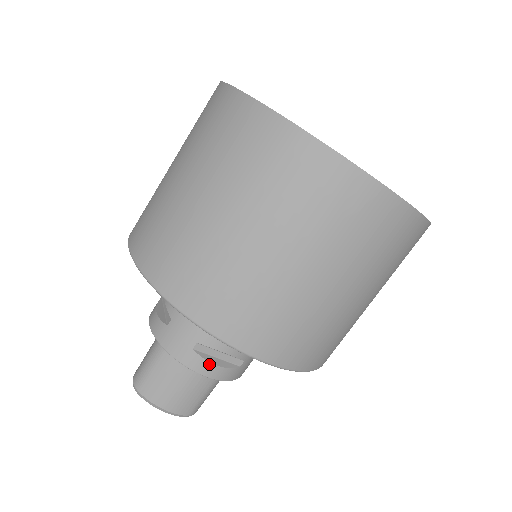
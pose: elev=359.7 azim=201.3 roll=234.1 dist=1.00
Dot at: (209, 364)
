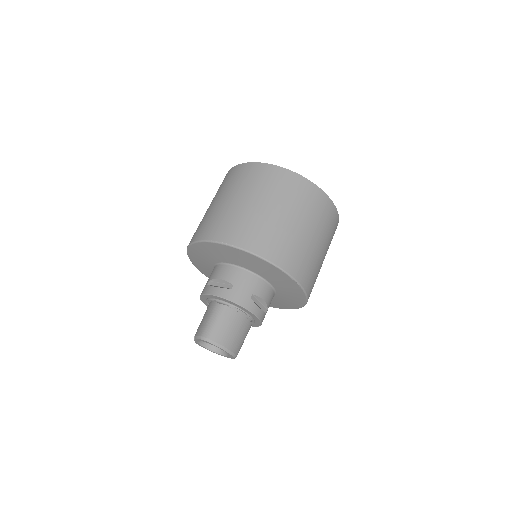
Dot at: (258, 307)
